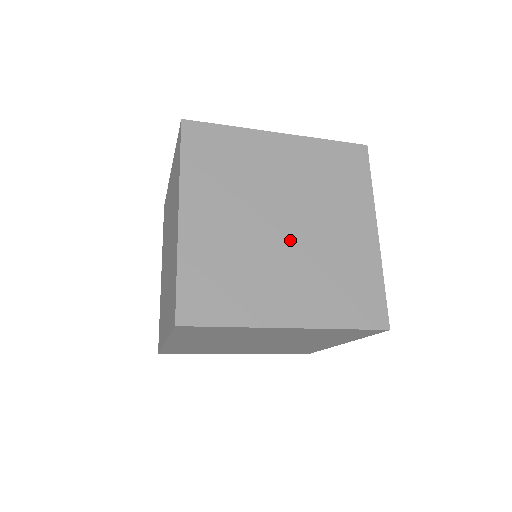
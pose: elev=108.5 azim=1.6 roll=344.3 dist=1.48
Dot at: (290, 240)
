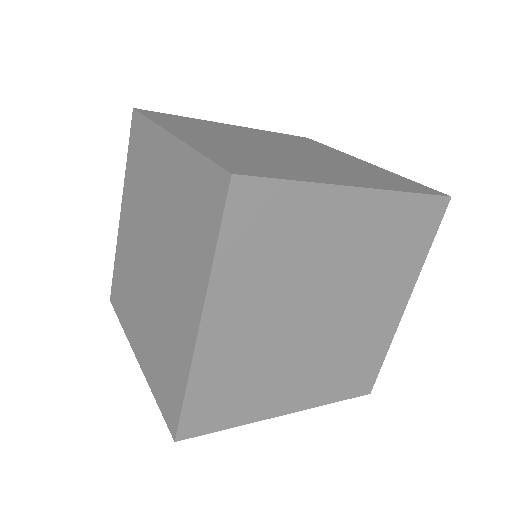
Dot at: (318, 331)
